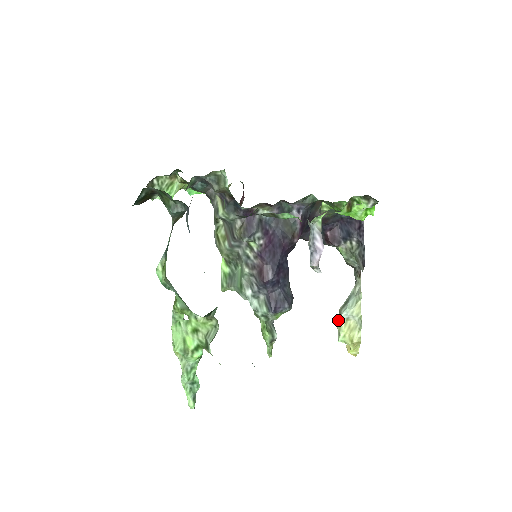
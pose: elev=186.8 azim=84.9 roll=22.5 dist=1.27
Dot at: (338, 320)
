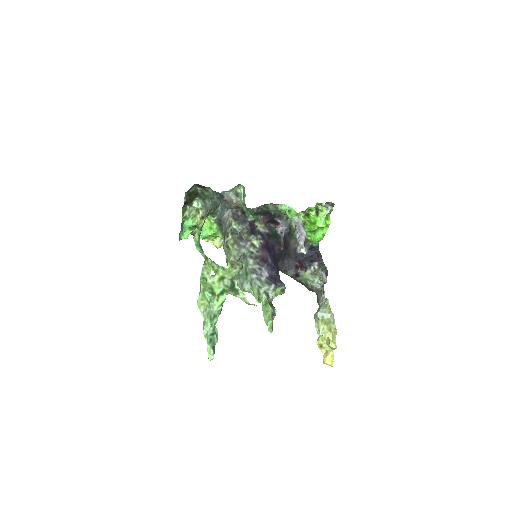
Dot at: (315, 322)
